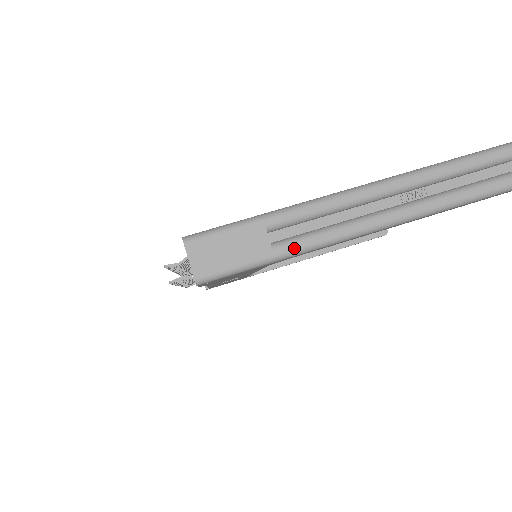
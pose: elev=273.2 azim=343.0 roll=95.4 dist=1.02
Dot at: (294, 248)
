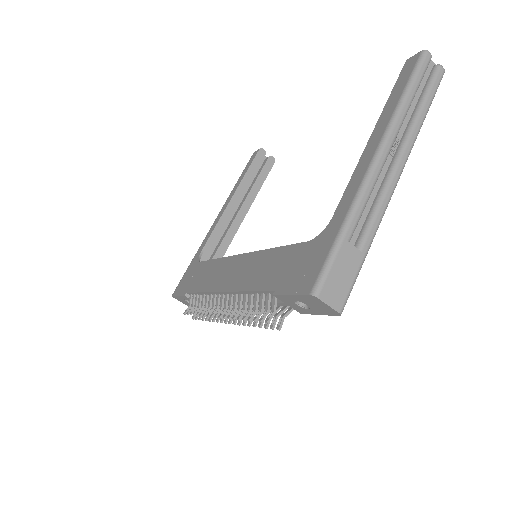
Dot at: (371, 240)
